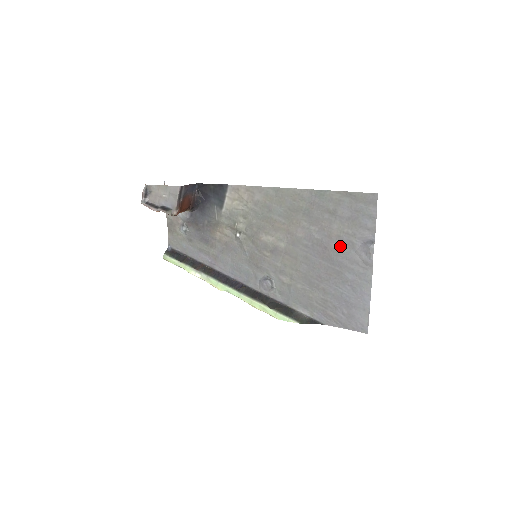
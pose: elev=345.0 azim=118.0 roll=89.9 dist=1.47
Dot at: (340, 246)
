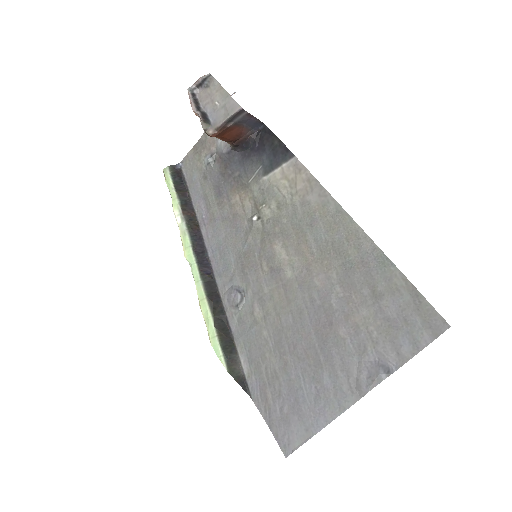
Dot at: (348, 338)
